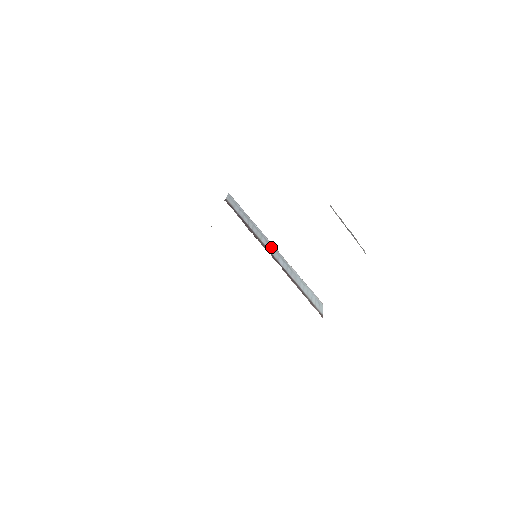
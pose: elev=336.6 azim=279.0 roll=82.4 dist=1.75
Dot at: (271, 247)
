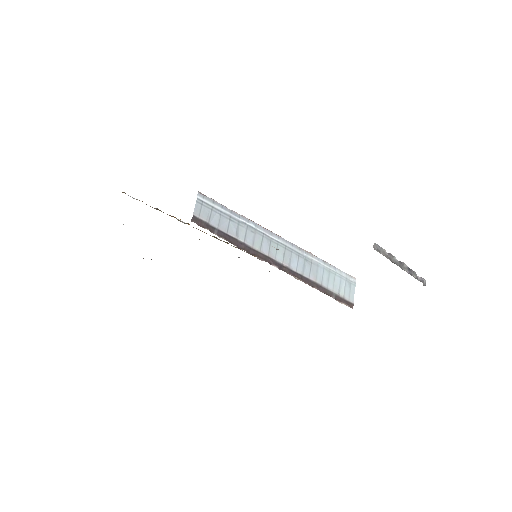
Dot at: (278, 247)
